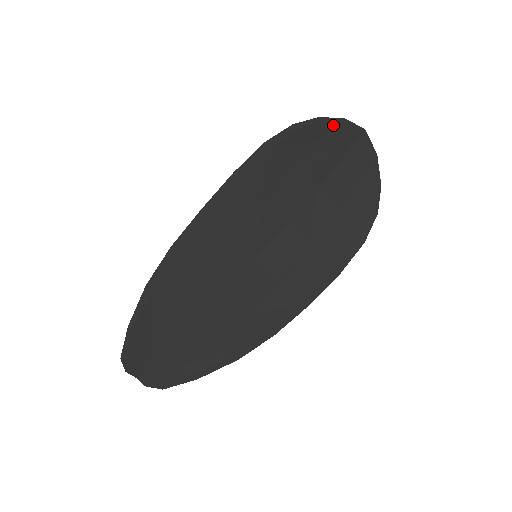
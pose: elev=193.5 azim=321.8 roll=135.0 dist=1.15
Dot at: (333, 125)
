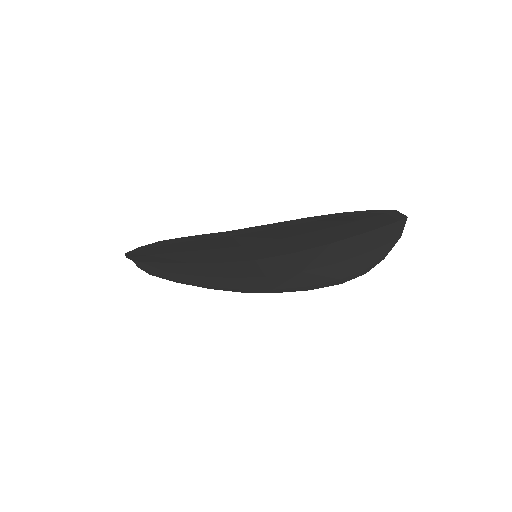
Dot at: (380, 213)
